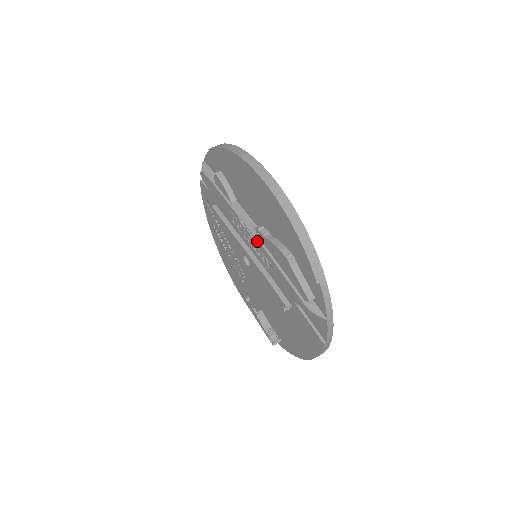
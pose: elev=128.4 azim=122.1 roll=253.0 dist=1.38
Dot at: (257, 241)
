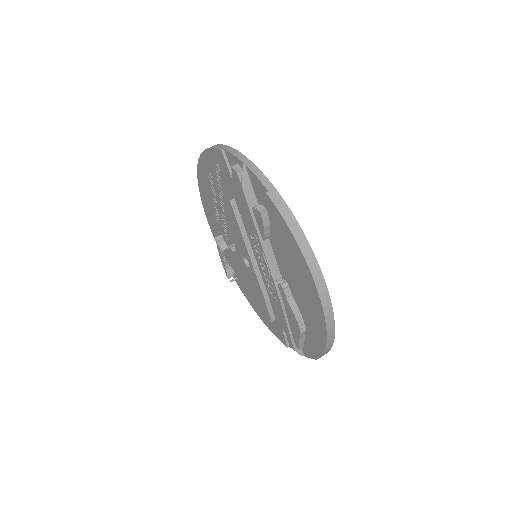
Dot at: occluded
